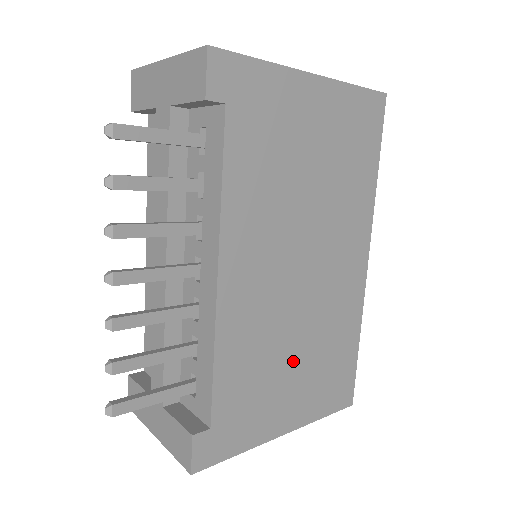
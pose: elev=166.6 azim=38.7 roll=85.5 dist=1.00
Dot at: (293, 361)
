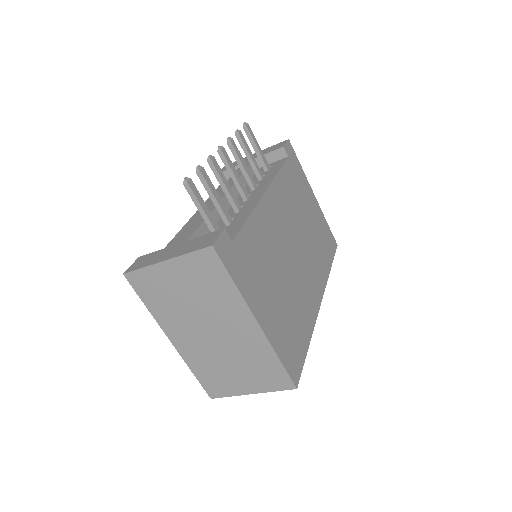
Dot at: (277, 286)
